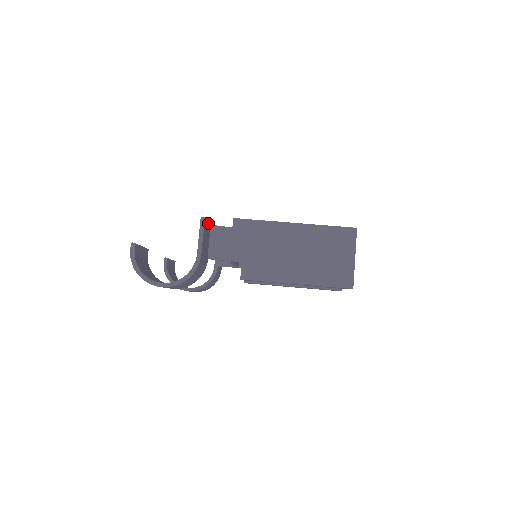
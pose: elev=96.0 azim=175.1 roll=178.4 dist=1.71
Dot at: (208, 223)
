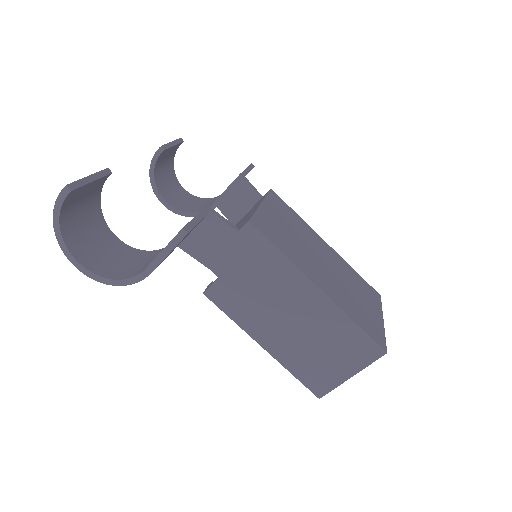
Dot at: occluded
